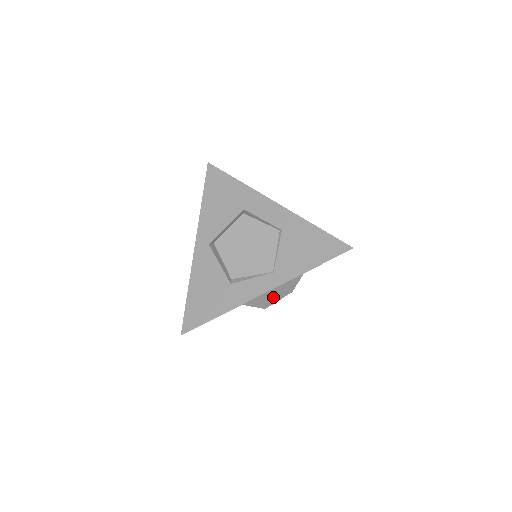
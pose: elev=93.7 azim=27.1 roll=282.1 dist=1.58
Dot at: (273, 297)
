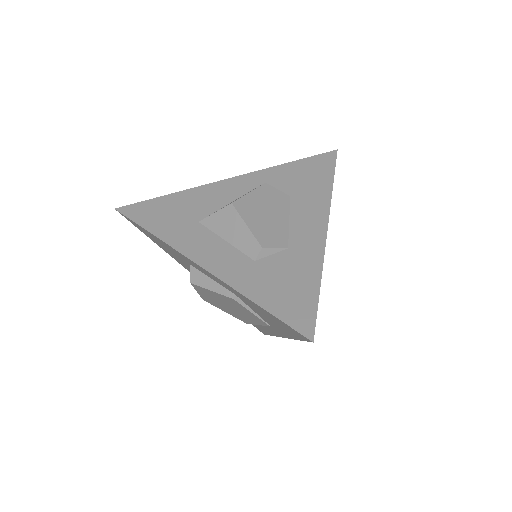
Dot at: occluded
